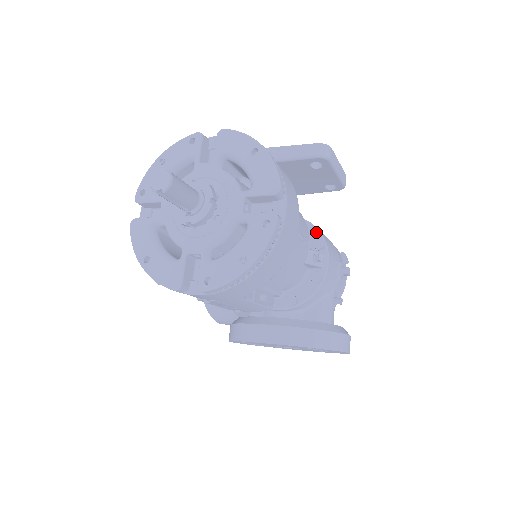
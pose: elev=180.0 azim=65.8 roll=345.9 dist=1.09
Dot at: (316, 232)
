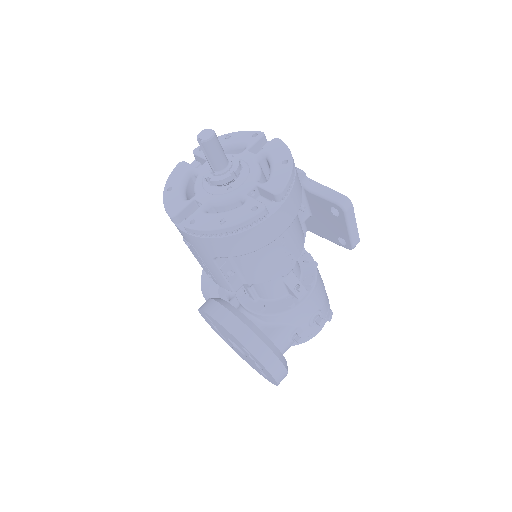
Dot at: (314, 272)
